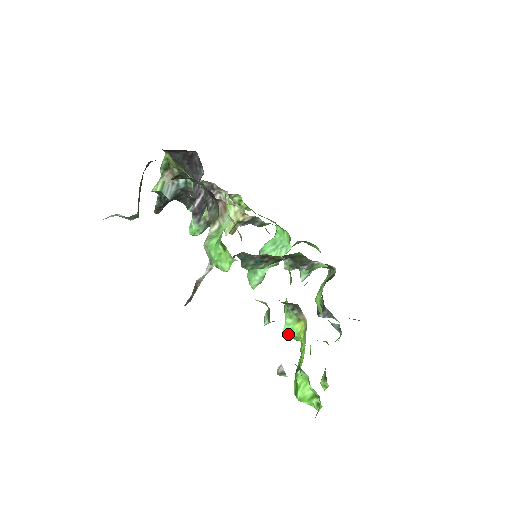
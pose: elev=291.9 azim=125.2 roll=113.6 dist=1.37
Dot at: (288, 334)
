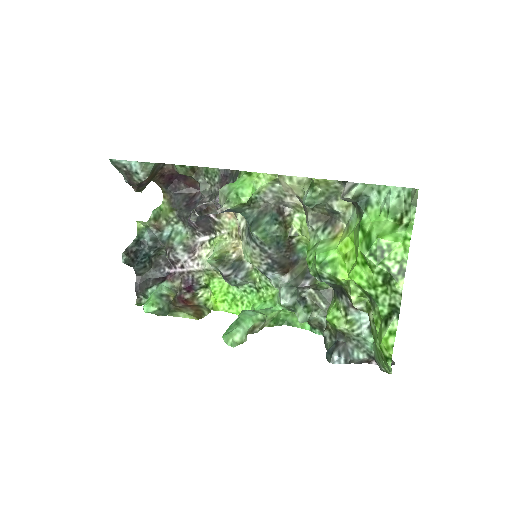
Dot at: (324, 255)
